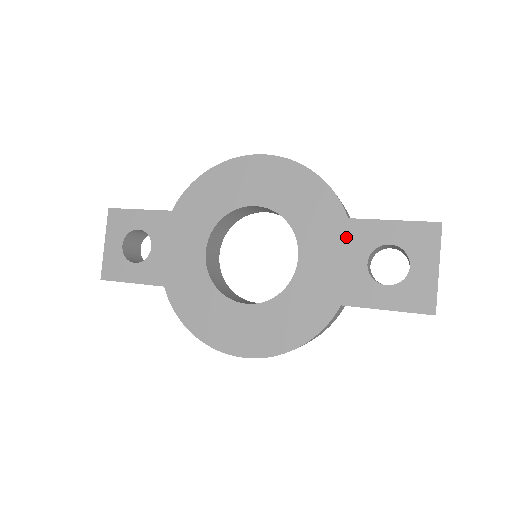
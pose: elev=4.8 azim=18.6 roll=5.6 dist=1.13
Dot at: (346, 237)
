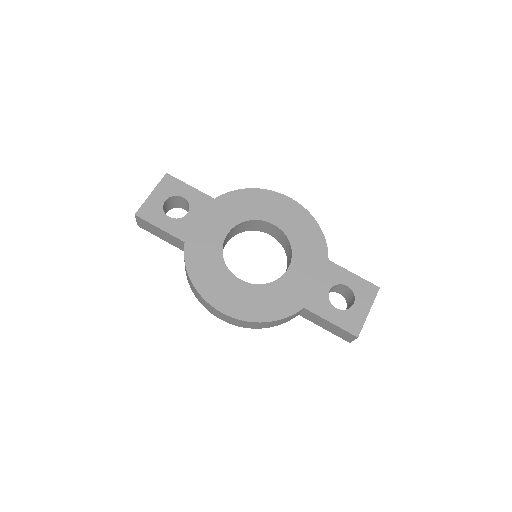
Dot at: (323, 270)
